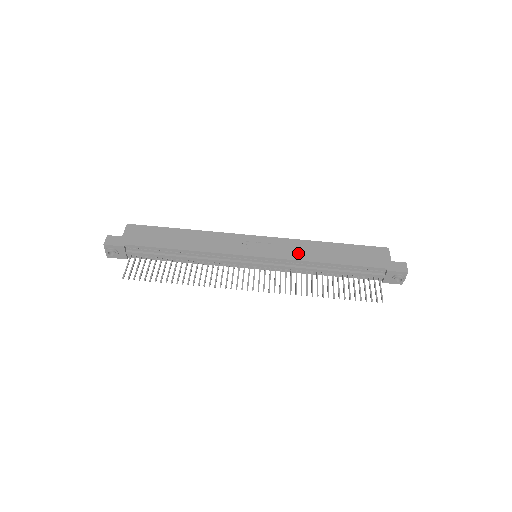
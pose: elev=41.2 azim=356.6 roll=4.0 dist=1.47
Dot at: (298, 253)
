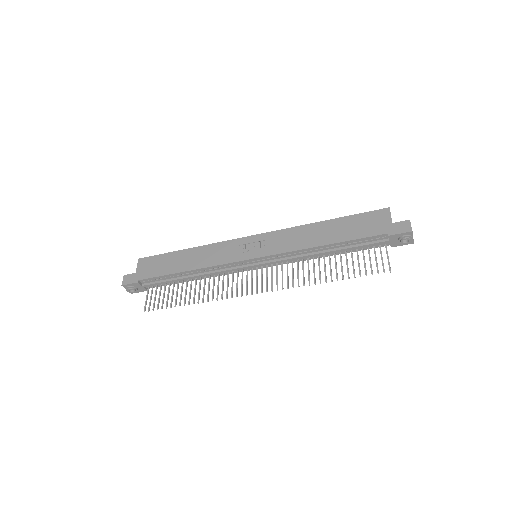
Dot at: (292, 243)
